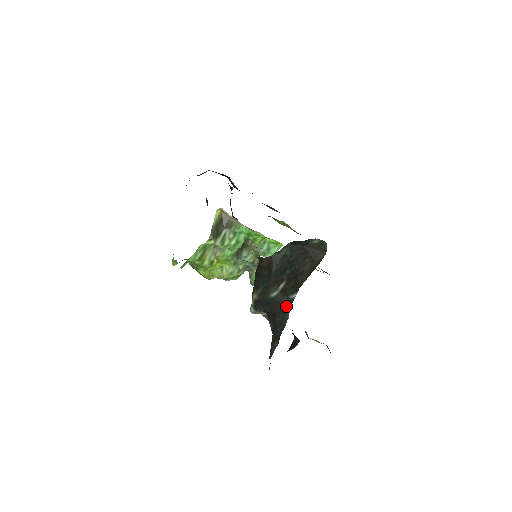
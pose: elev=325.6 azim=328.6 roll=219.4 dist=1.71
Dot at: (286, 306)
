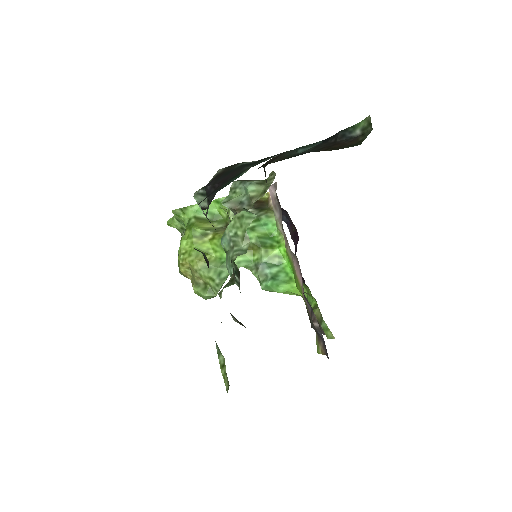
Dot at: (247, 168)
